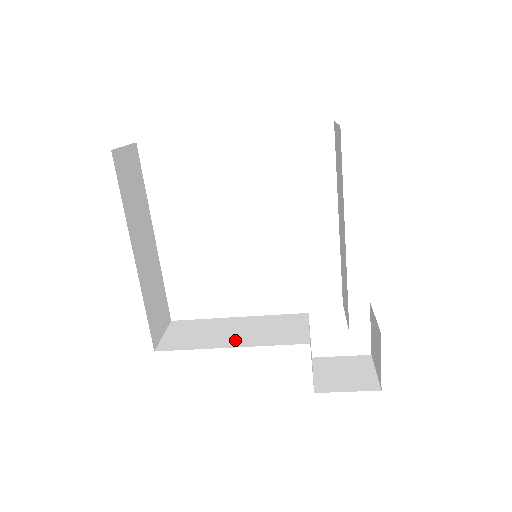
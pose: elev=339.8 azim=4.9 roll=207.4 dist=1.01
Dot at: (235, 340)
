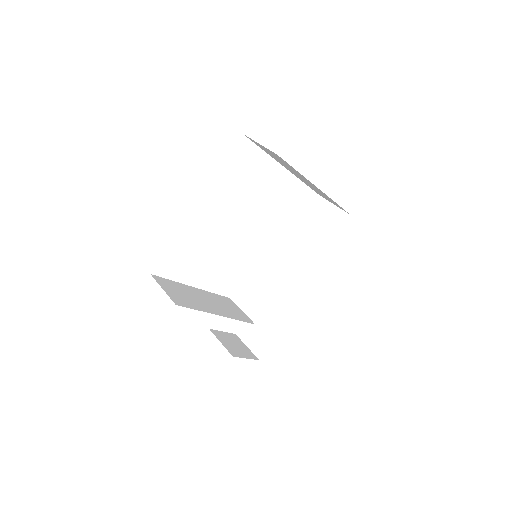
Dot at: (216, 310)
